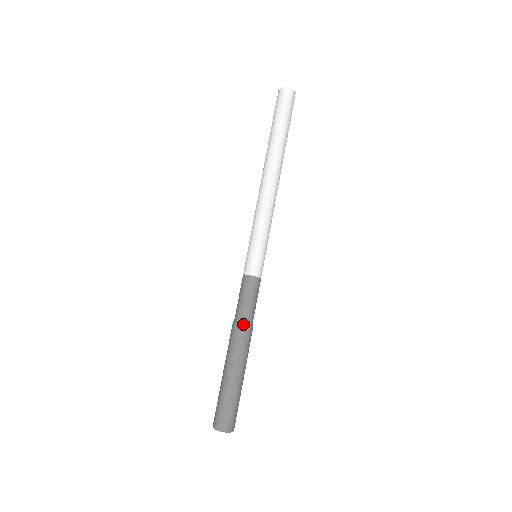
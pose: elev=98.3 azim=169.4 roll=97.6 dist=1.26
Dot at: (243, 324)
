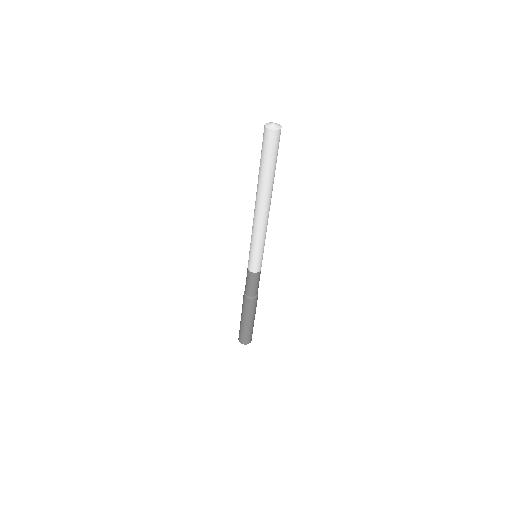
Dot at: (253, 298)
